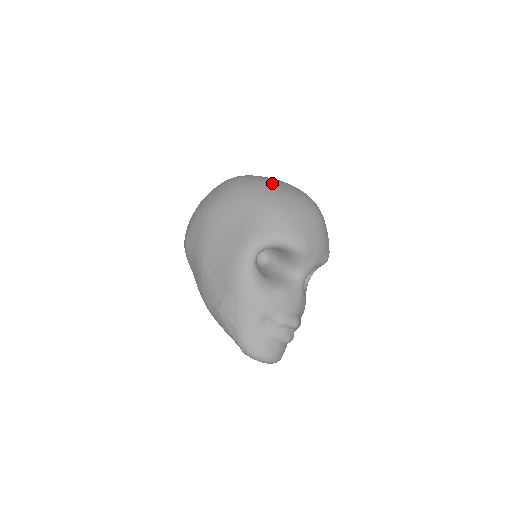
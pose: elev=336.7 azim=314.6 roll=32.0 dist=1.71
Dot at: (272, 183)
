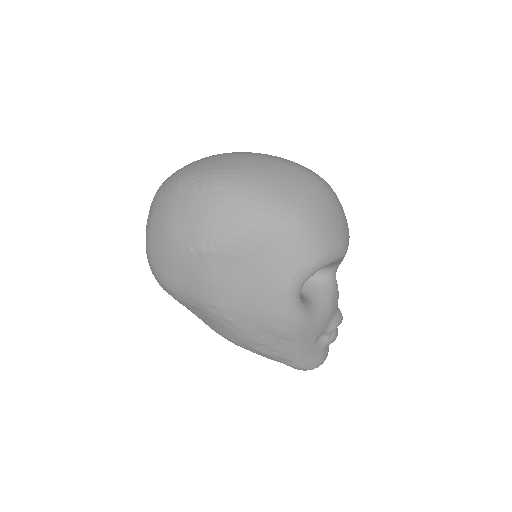
Dot at: (273, 181)
